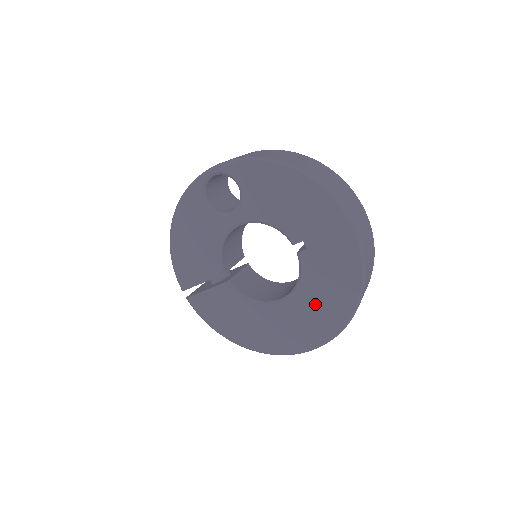
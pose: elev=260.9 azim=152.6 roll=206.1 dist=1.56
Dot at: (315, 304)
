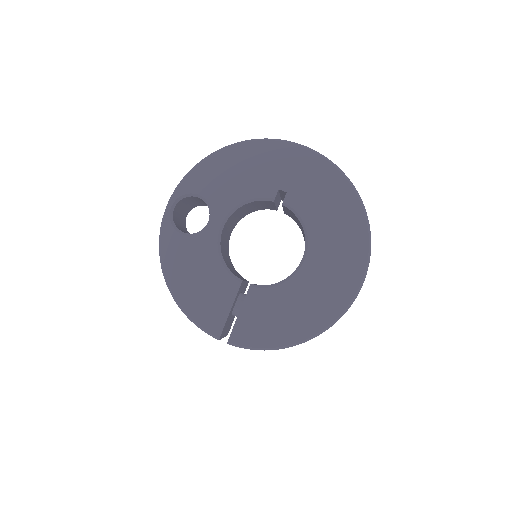
Dot at: (331, 229)
